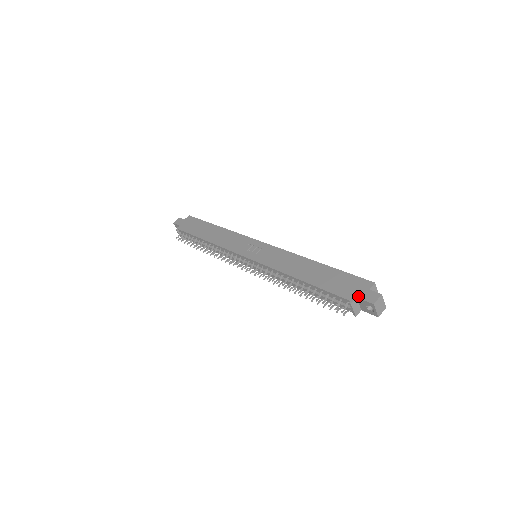
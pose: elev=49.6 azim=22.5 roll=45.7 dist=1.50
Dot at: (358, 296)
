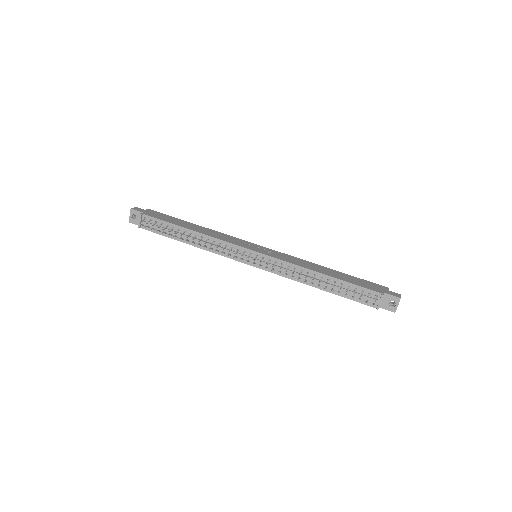
Dot at: (385, 292)
